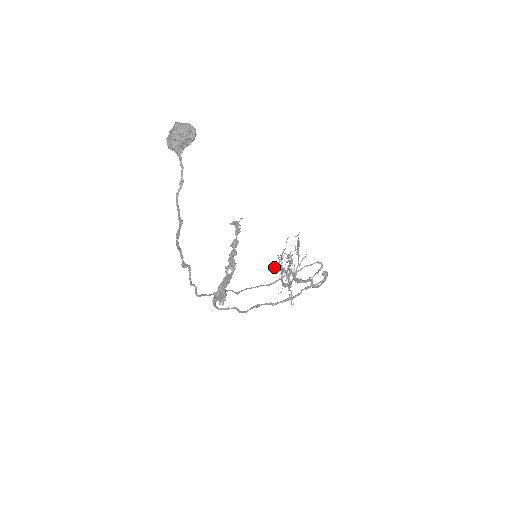
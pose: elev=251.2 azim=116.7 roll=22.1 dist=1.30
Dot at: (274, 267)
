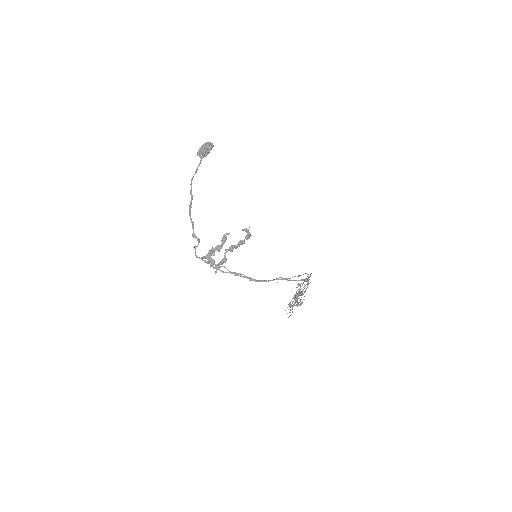
Dot at: occluded
